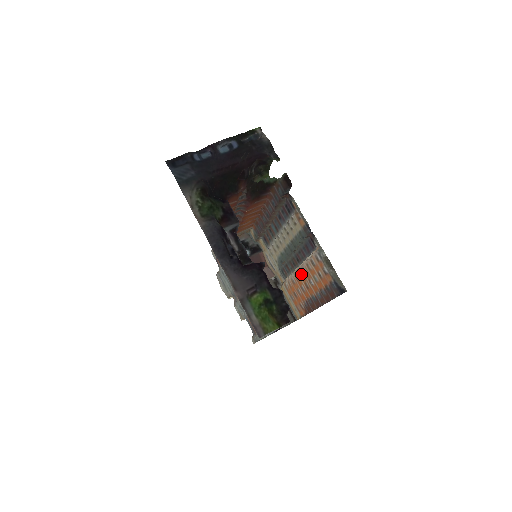
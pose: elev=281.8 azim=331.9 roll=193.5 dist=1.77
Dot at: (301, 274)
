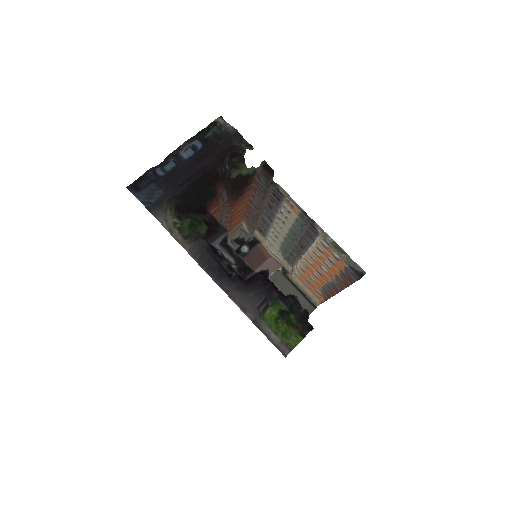
Dot at: (310, 262)
